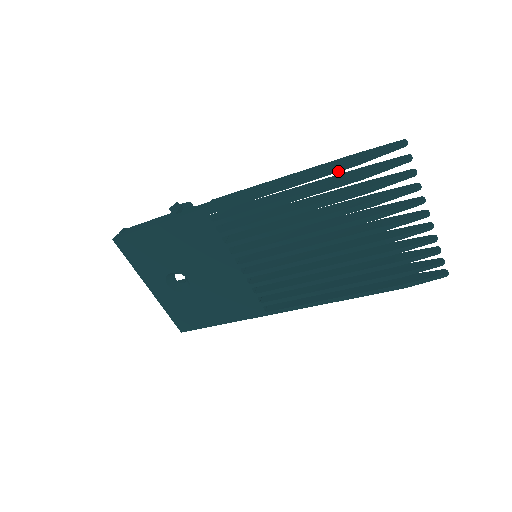
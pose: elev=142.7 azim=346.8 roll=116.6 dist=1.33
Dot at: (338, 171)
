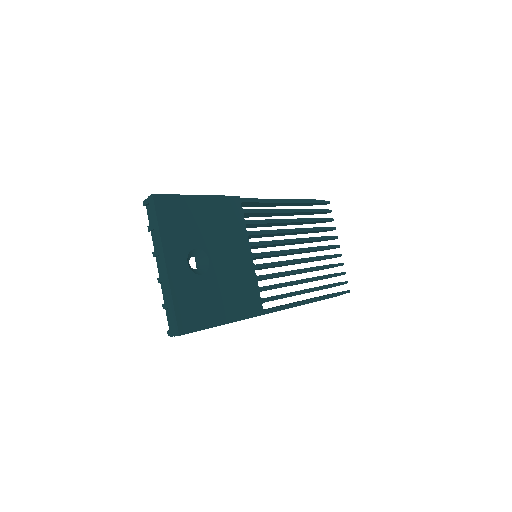
Dot at: (309, 202)
